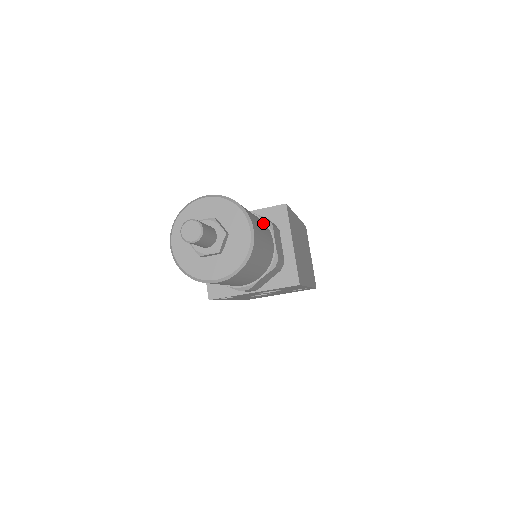
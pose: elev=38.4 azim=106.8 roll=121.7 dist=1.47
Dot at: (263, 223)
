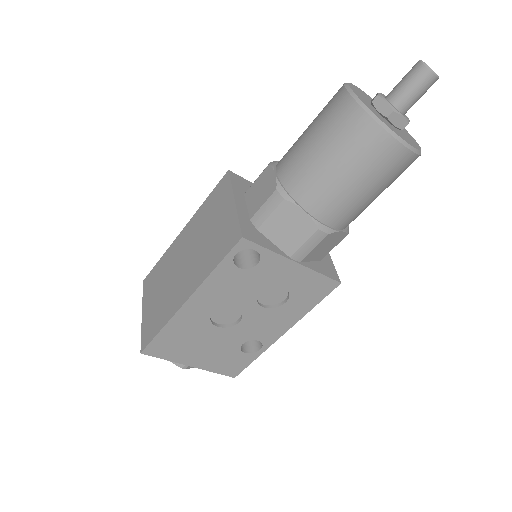
Dot at: occluded
